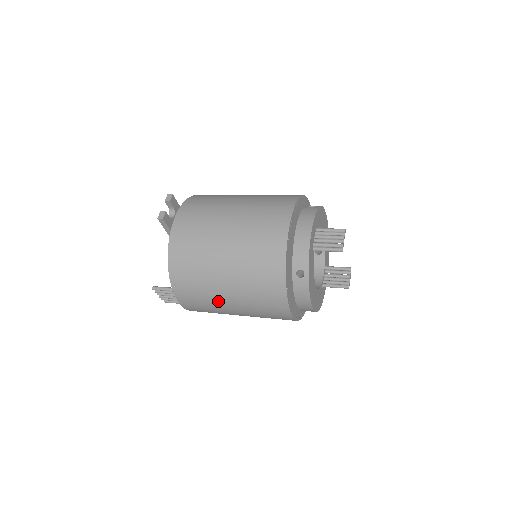
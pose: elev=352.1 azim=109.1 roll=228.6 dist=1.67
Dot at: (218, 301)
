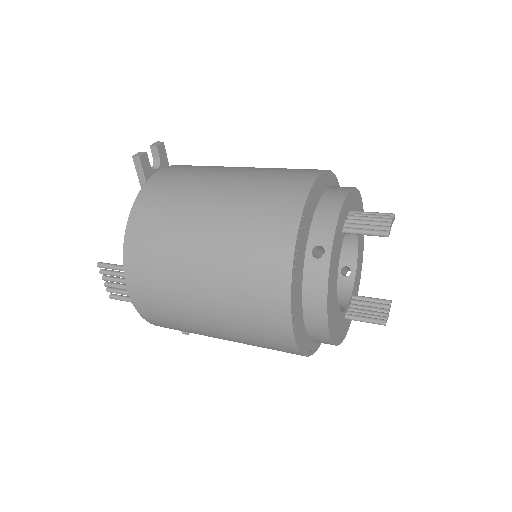
Dot at: (184, 288)
